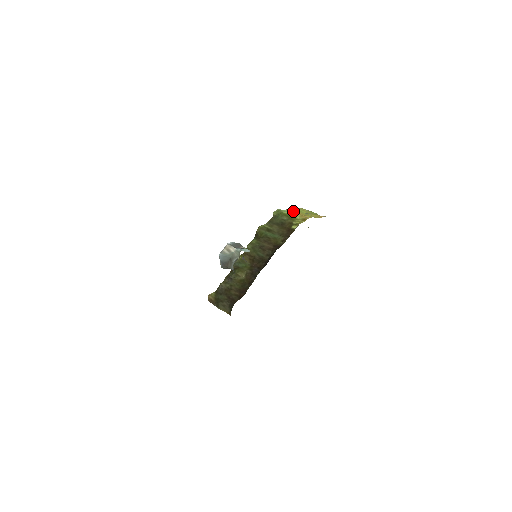
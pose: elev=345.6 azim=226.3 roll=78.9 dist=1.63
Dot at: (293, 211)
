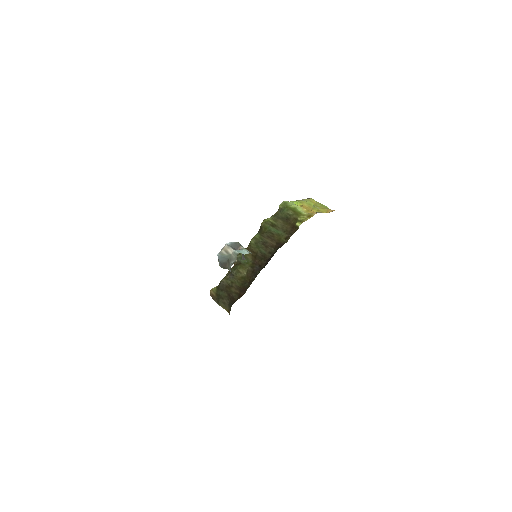
Dot at: (300, 204)
